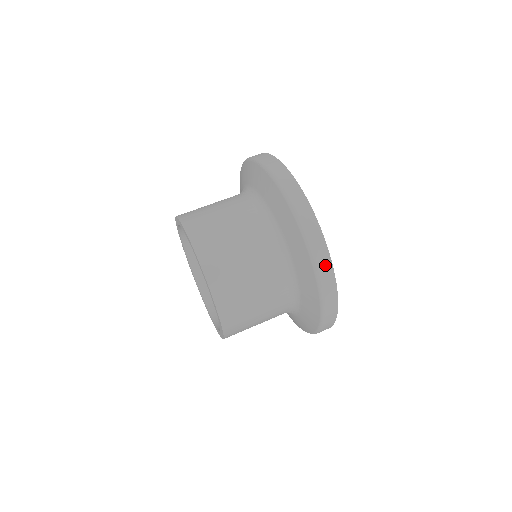
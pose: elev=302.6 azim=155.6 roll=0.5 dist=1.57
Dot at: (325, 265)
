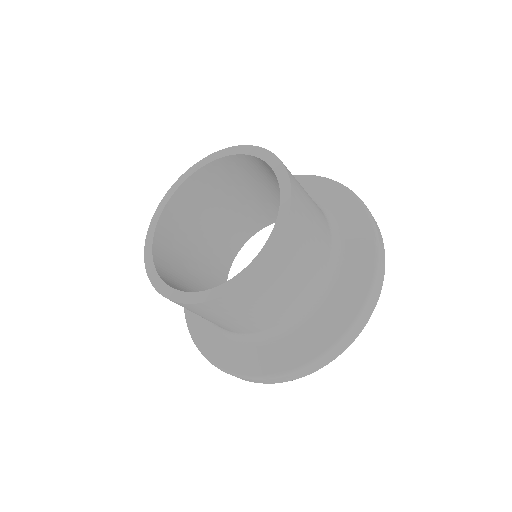
Dot at: (327, 360)
